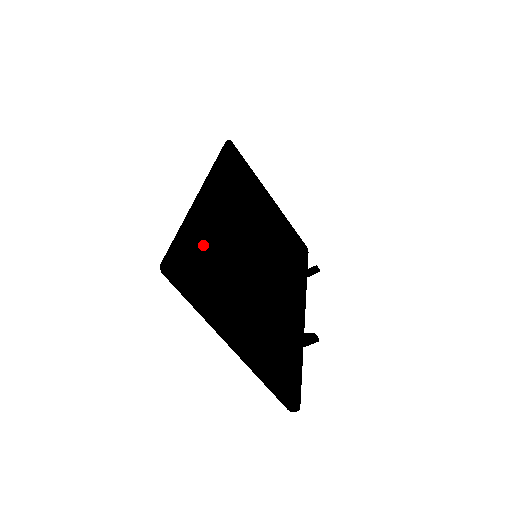
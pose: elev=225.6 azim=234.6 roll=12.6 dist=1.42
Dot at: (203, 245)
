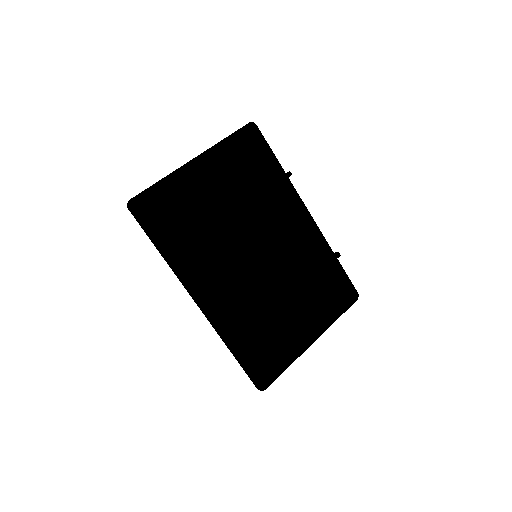
Dot at: (255, 353)
